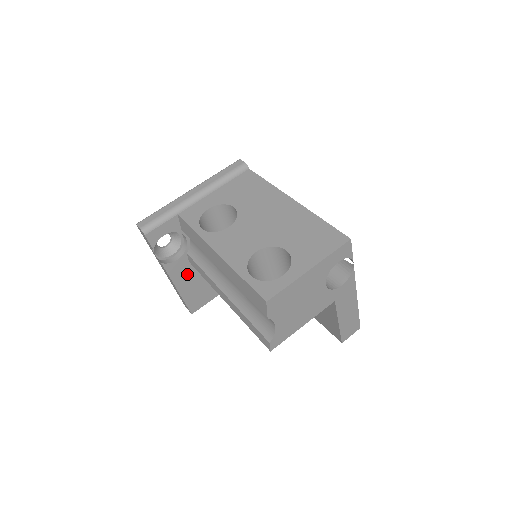
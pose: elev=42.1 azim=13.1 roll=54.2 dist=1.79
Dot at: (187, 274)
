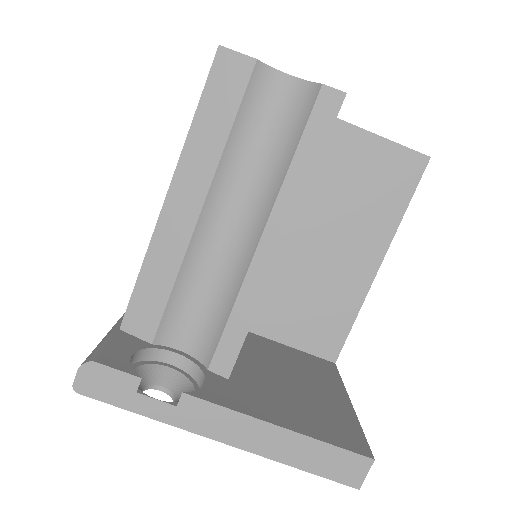
Dot at: (255, 398)
